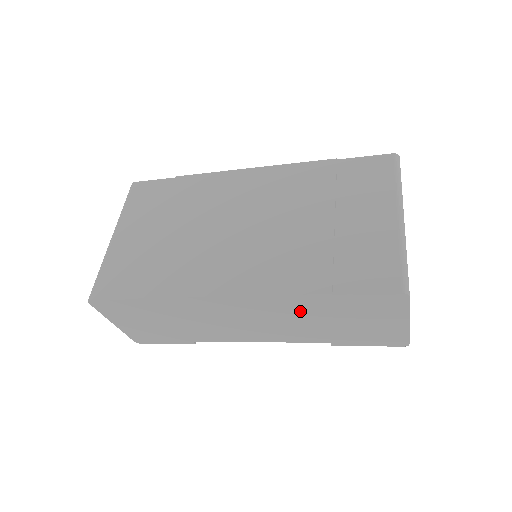
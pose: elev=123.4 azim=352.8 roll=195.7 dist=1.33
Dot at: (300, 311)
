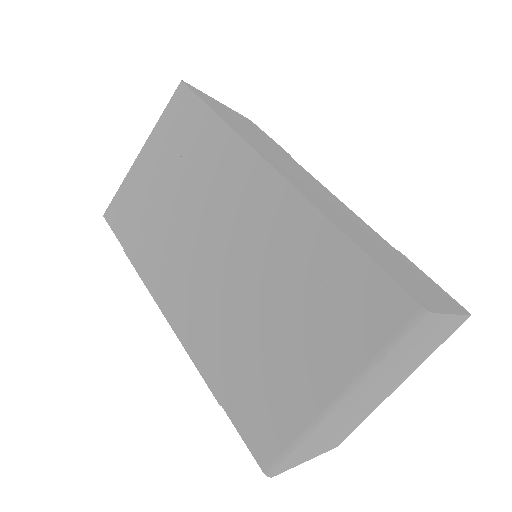
Dot at: occluded
